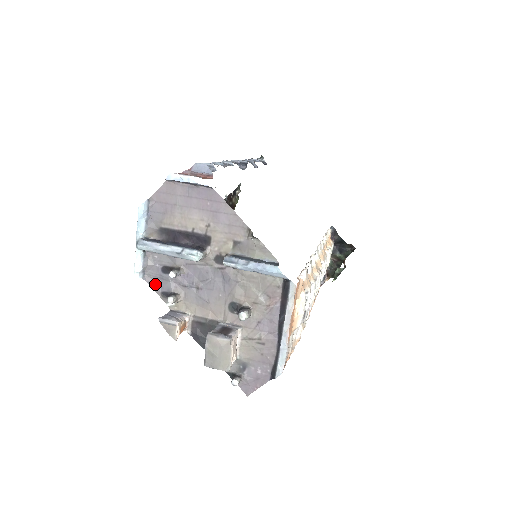
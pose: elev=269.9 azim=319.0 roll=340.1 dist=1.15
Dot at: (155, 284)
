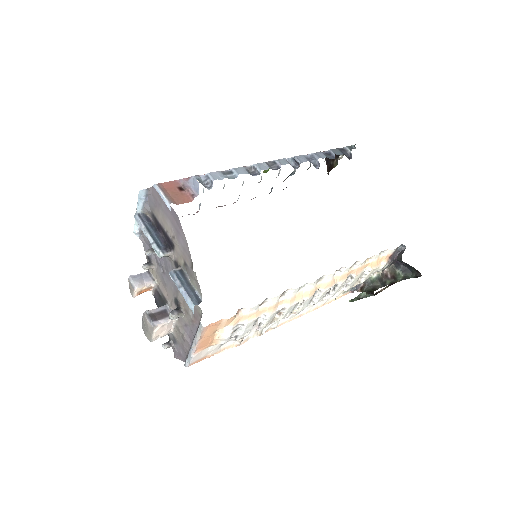
Dot at: (146, 246)
